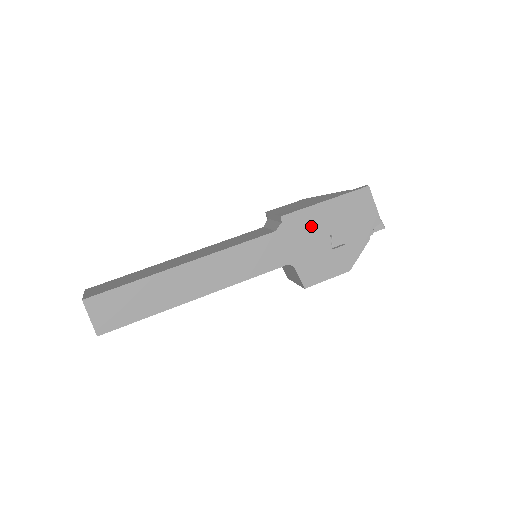
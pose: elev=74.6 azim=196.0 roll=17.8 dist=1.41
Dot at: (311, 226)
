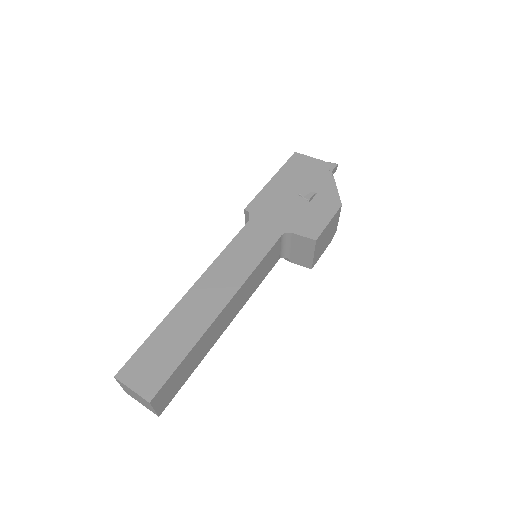
Dot at: (276, 200)
